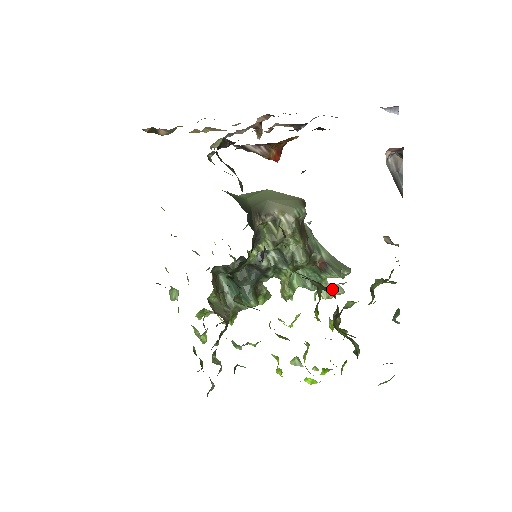
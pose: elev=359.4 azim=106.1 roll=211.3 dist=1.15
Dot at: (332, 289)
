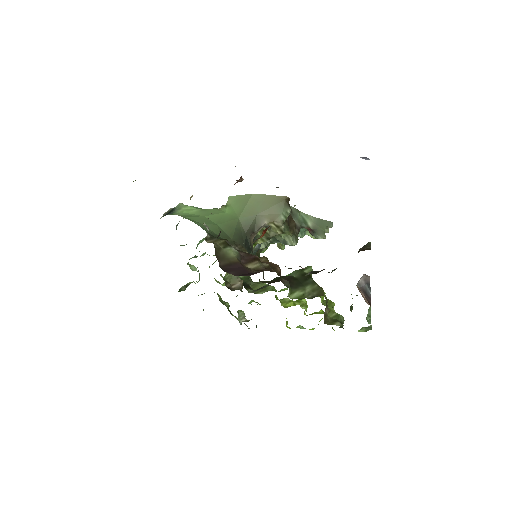
Dot at: occluded
